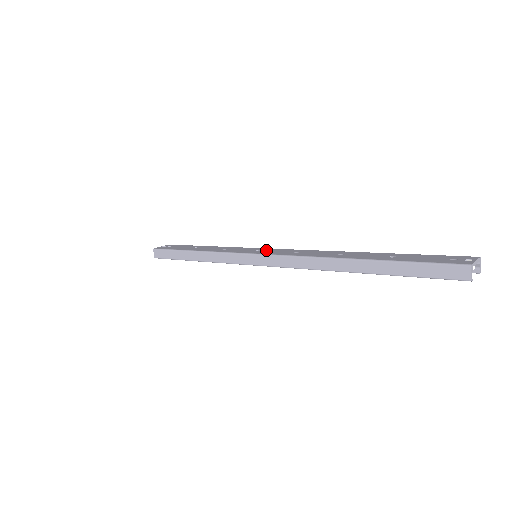
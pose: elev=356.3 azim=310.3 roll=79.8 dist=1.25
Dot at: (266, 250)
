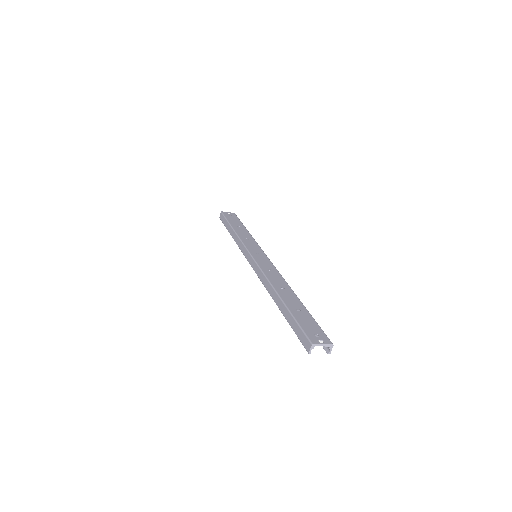
Dot at: (261, 256)
